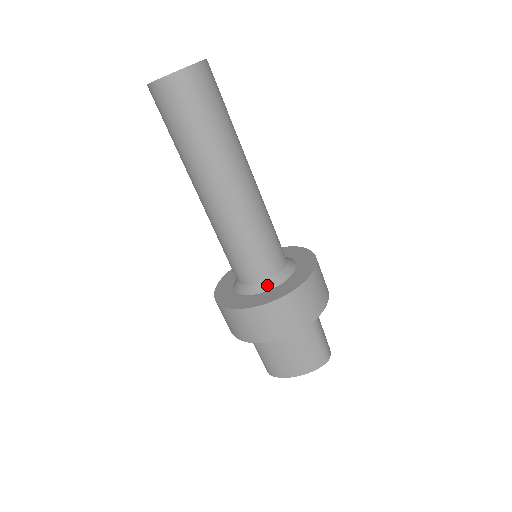
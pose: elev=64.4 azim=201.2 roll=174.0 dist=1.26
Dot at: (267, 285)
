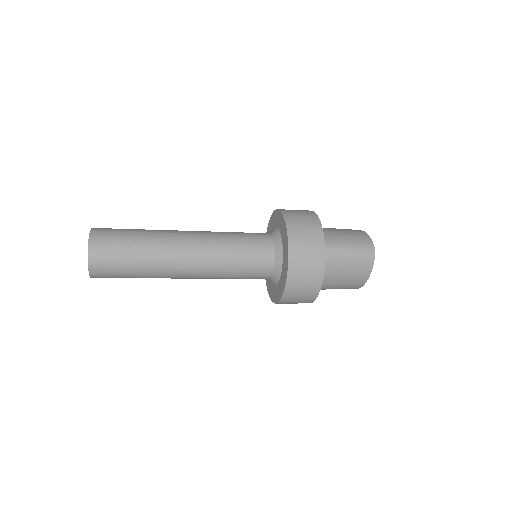
Dot at: (277, 271)
